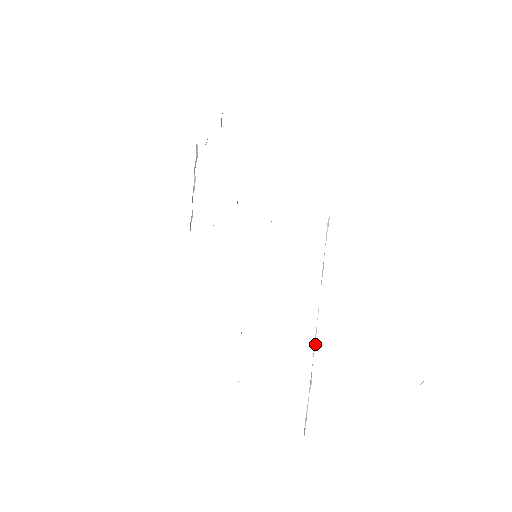
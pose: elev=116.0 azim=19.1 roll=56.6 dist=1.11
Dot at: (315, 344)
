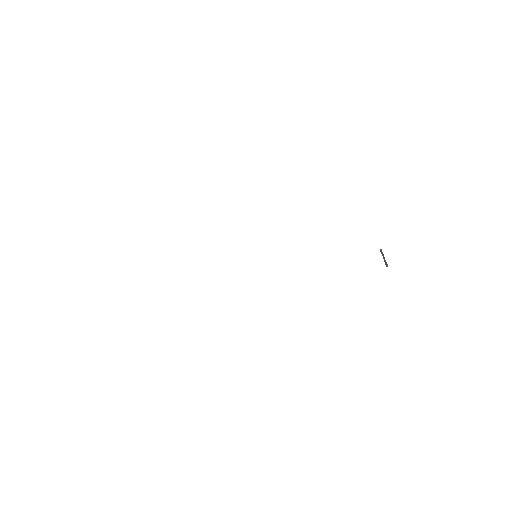
Dot at: occluded
